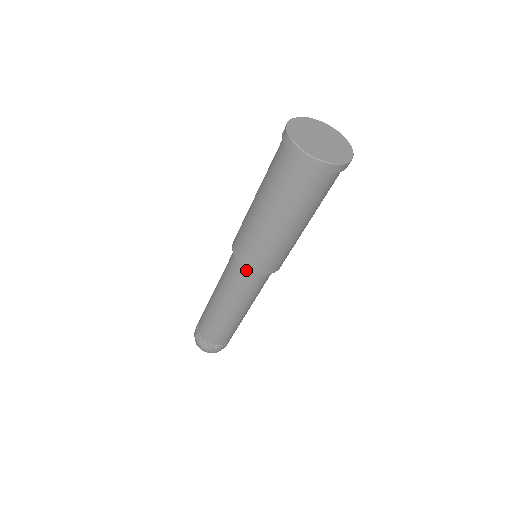
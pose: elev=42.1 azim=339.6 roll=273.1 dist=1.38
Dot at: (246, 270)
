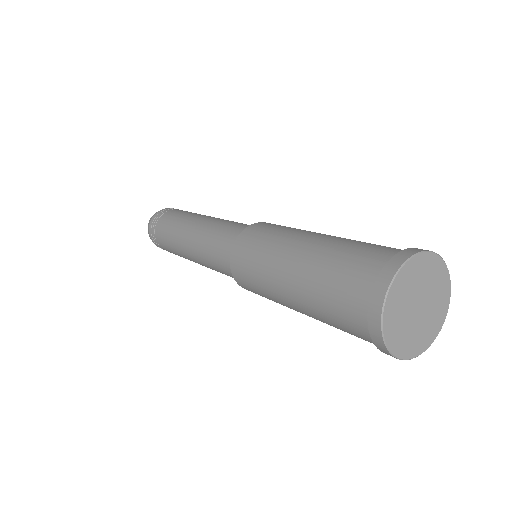
Dot at: occluded
